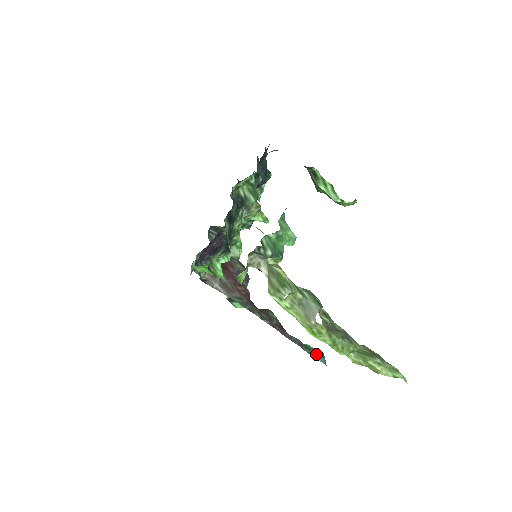
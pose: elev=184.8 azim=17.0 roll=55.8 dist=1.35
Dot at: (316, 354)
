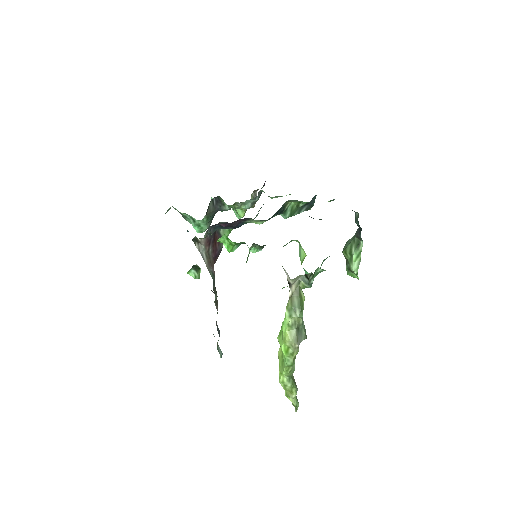
Dot at: occluded
